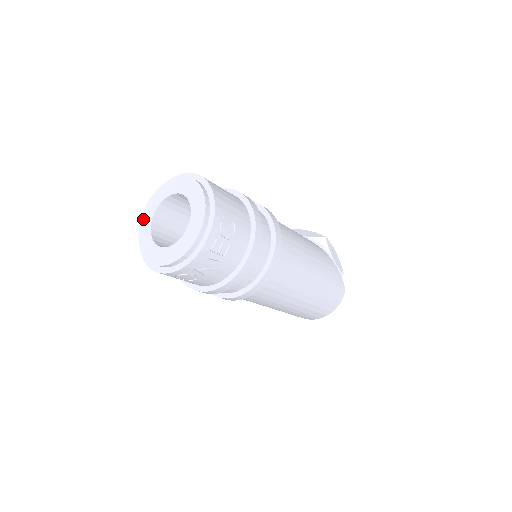
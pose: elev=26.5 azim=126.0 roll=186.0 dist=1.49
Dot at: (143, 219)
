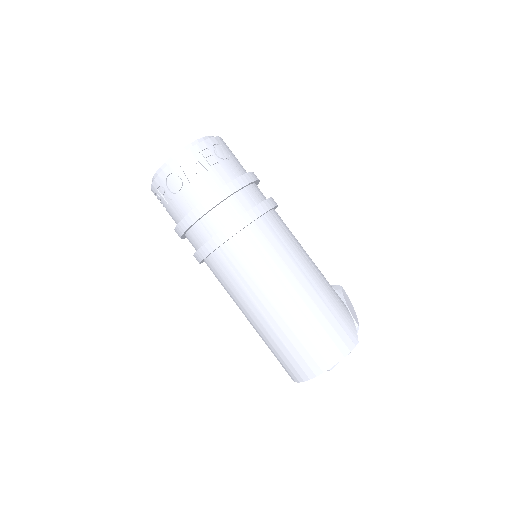
Dot at: occluded
